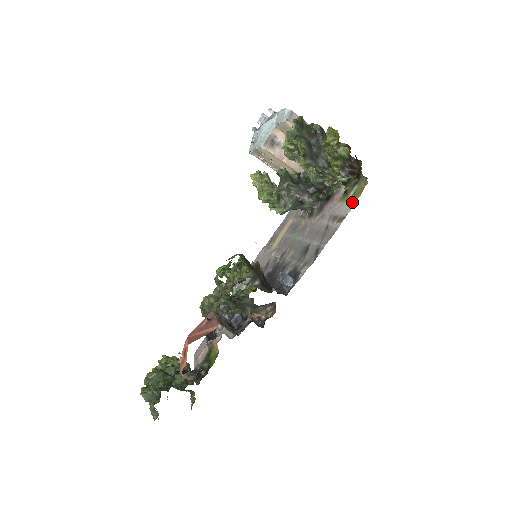
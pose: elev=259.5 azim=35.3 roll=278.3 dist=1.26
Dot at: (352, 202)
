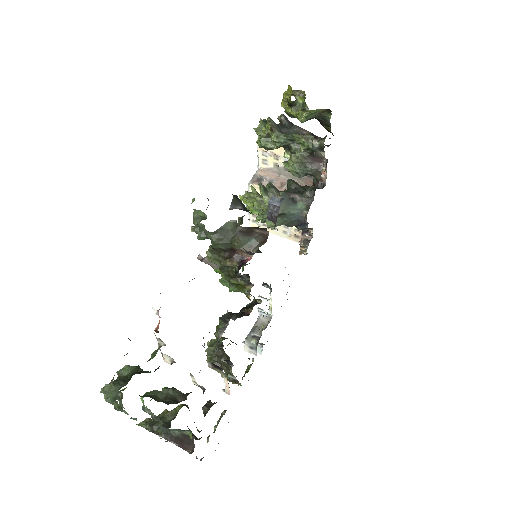
Dot at: occluded
